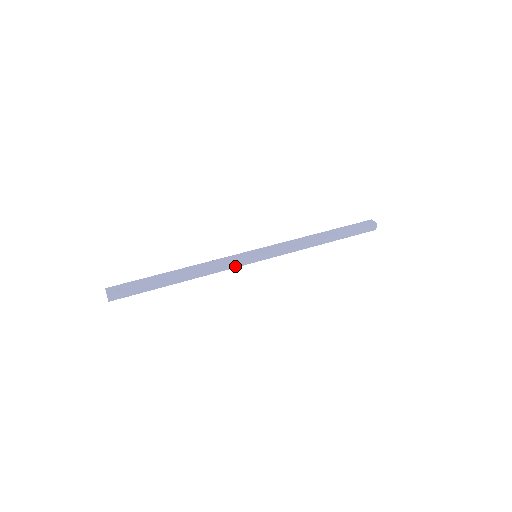
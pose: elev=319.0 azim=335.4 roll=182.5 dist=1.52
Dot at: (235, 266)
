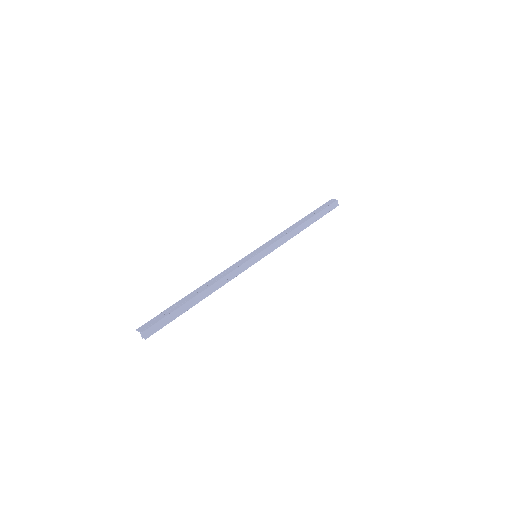
Dot at: (243, 270)
